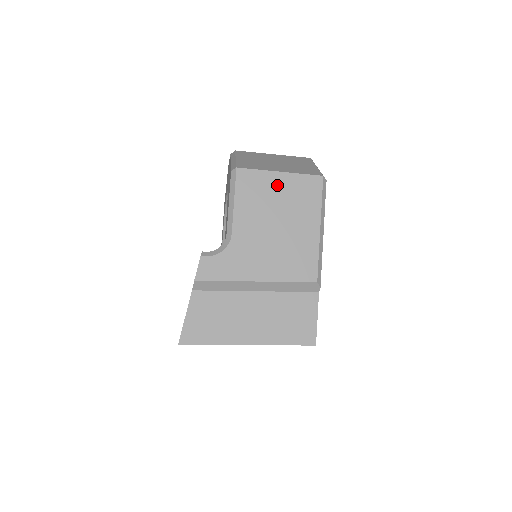
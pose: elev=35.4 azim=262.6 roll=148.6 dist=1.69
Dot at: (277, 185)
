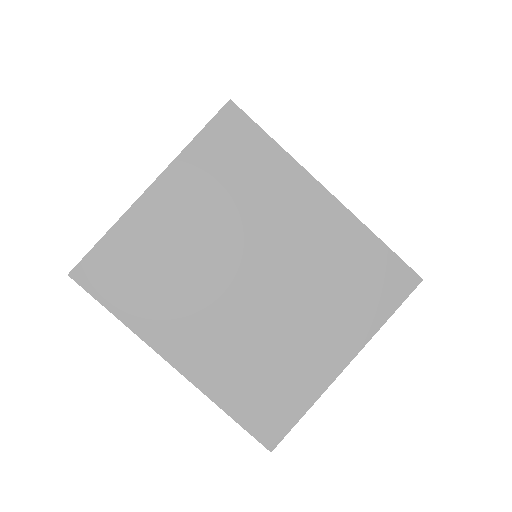
Dot at: occluded
